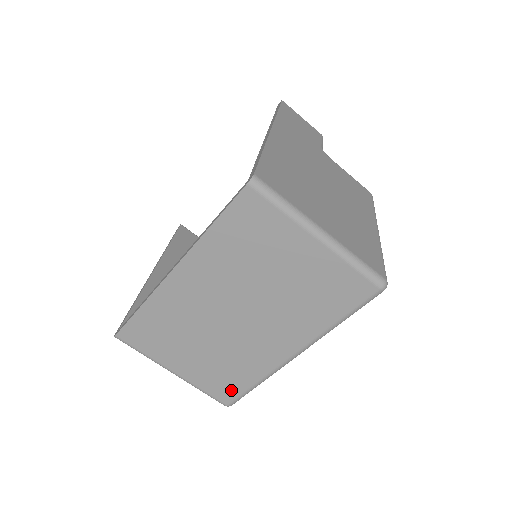
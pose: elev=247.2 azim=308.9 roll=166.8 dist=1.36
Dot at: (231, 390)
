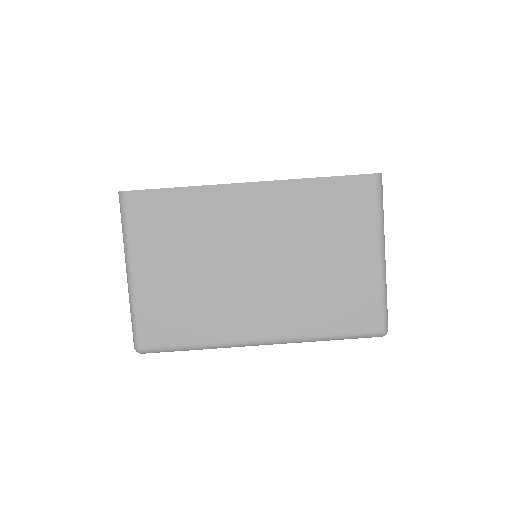
Dot at: (165, 334)
